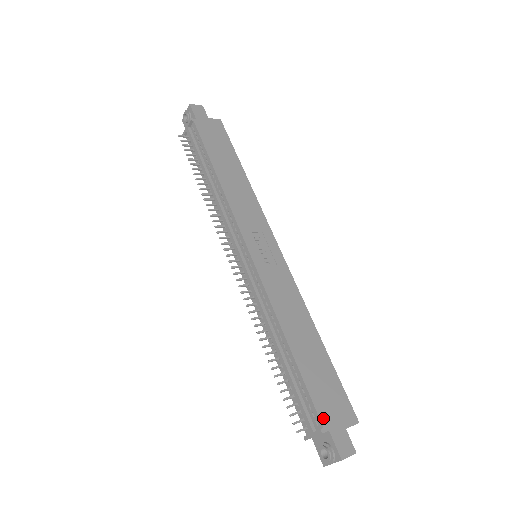
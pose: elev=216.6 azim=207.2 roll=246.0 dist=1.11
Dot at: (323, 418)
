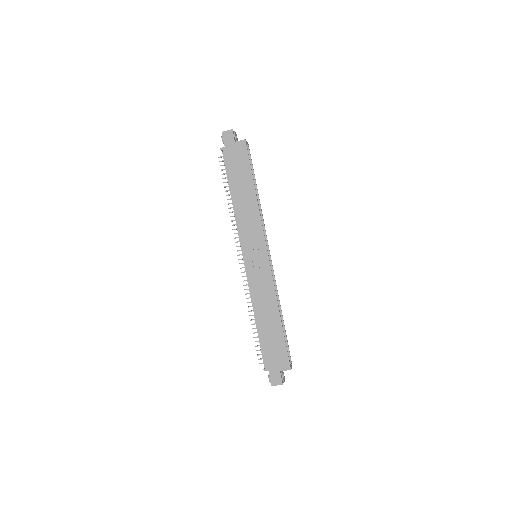
Dot at: (267, 364)
